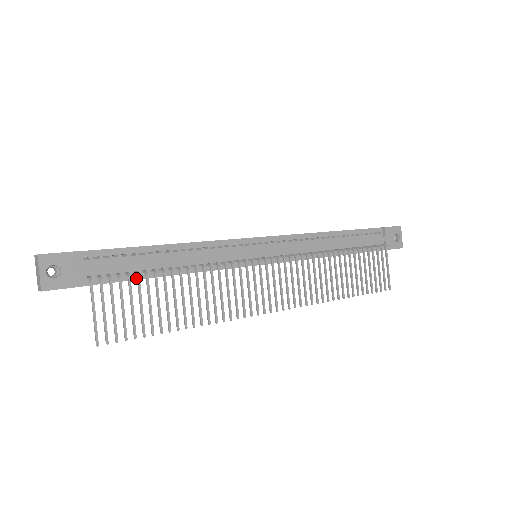
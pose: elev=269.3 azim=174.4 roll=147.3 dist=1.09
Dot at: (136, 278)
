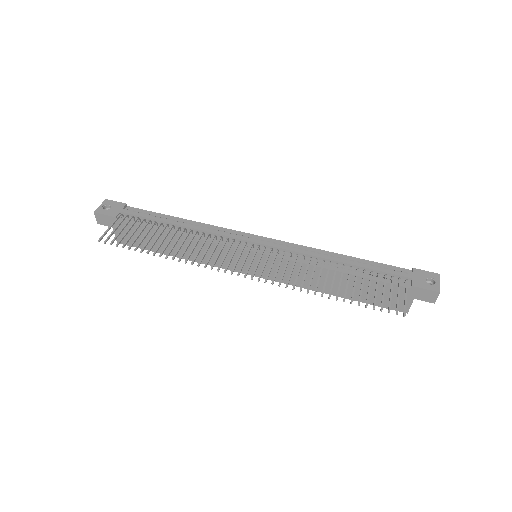
Dot at: occluded
